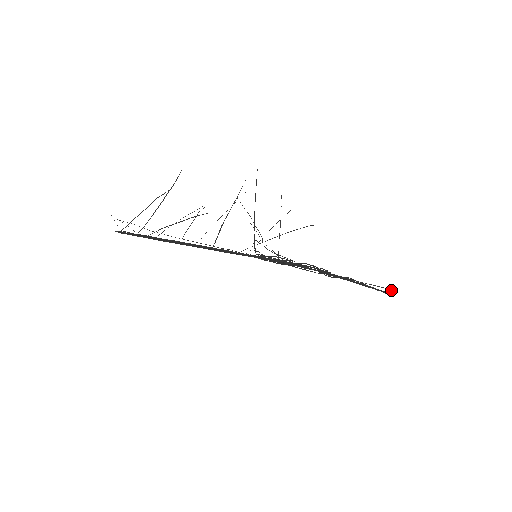
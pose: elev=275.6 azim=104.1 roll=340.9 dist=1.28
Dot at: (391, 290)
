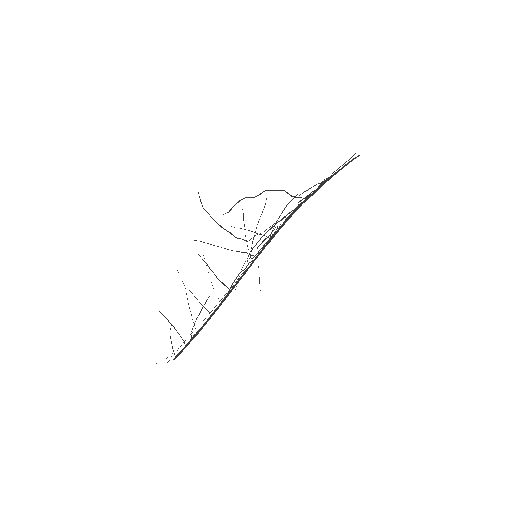
Dot at: occluded
